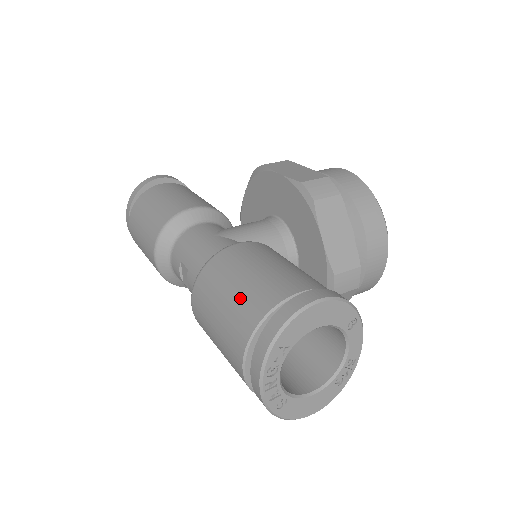
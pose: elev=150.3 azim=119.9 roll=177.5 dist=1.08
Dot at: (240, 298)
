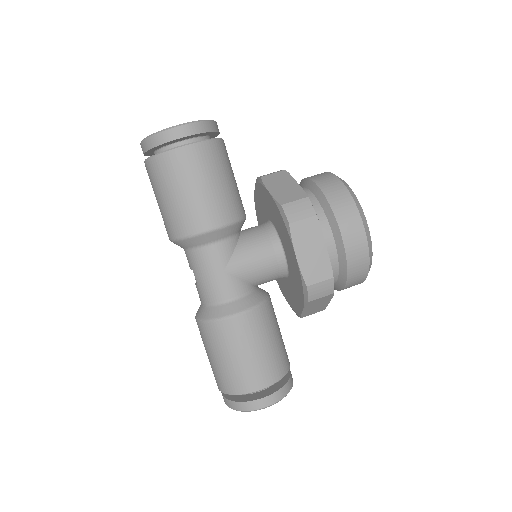
Dot at: (227, 371)
